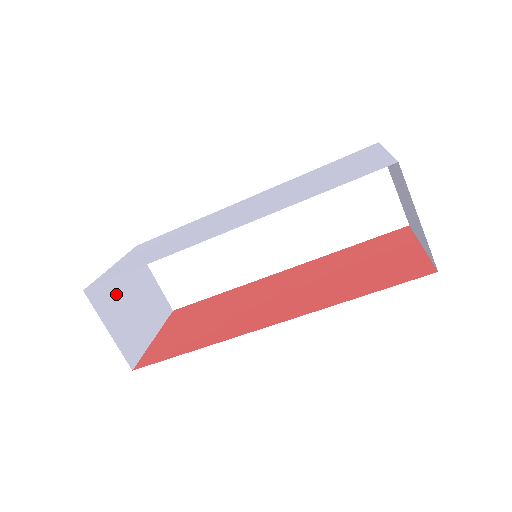
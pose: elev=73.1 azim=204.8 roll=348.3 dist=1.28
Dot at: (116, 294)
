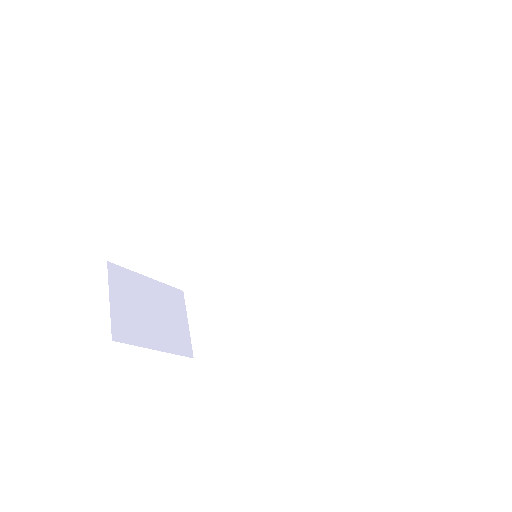
Dot at: (137, 291)
